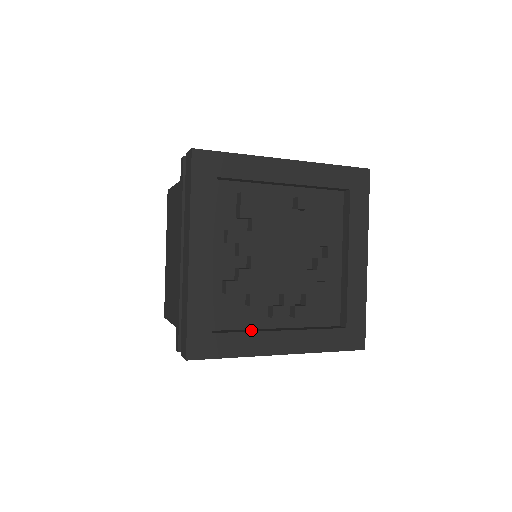
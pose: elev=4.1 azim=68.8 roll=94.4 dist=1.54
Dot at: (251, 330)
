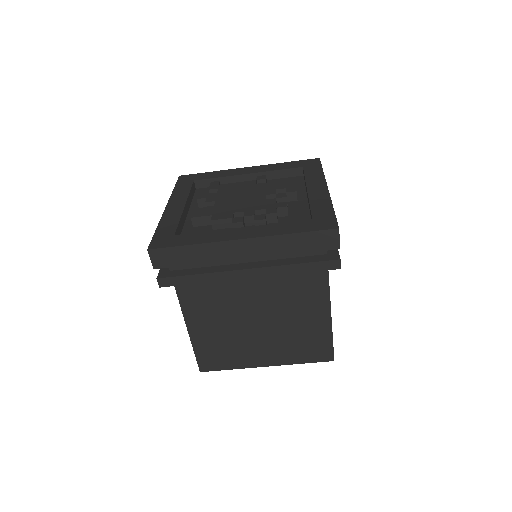
Dot at: occluded
